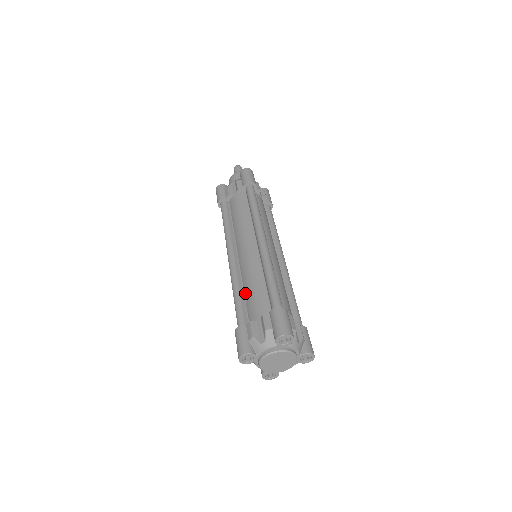
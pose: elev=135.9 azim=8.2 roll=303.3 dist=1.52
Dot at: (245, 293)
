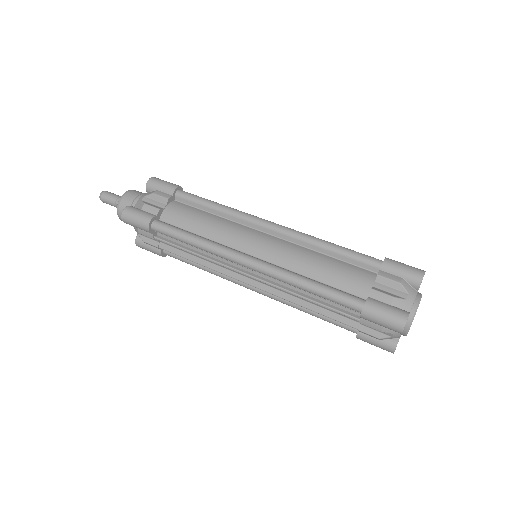
Dot at: (318, 278)
